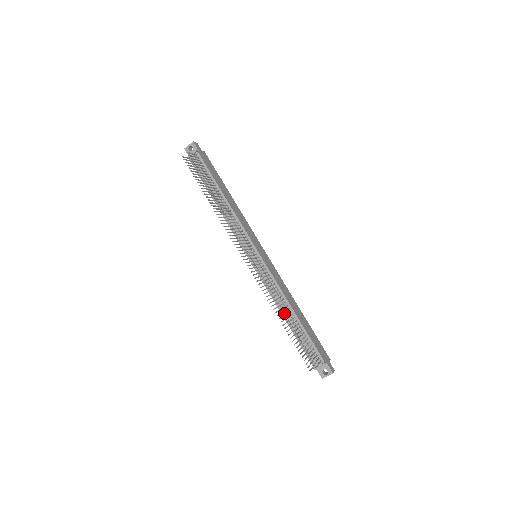
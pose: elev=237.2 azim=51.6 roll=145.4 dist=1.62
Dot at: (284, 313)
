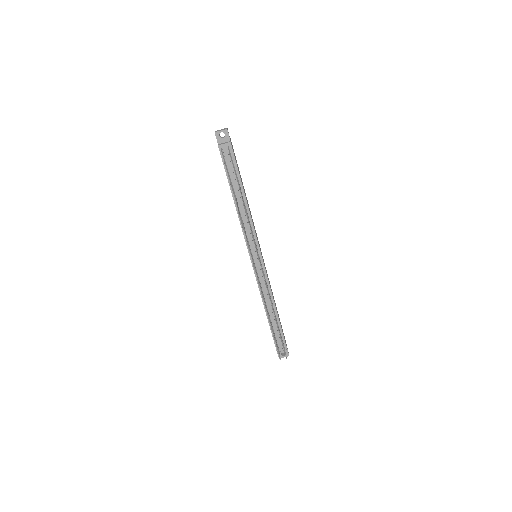
Dot at: (267, 308)
